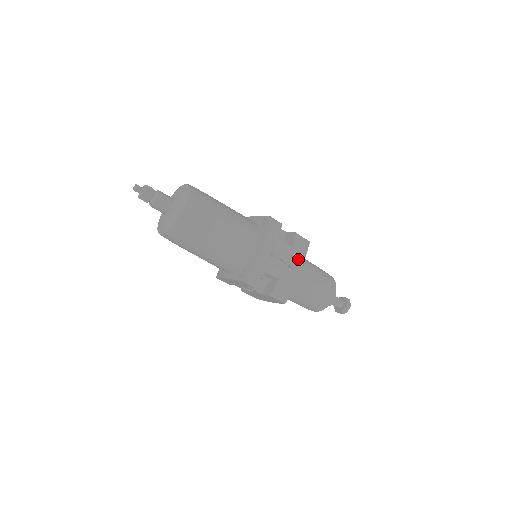
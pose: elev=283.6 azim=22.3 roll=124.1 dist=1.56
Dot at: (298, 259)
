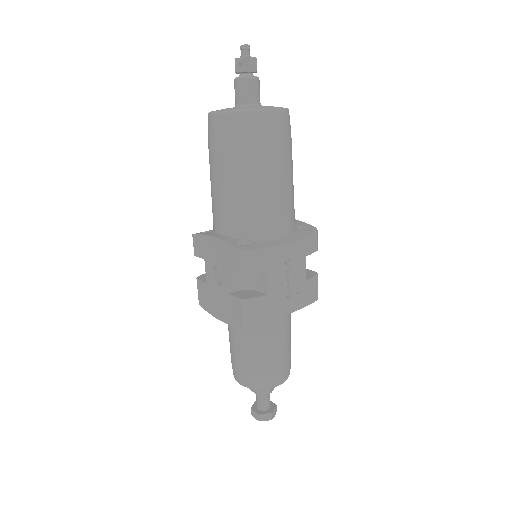
Dot at: (300, 299)
